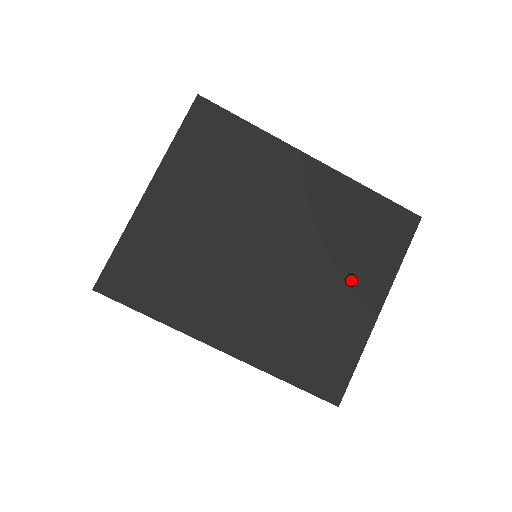
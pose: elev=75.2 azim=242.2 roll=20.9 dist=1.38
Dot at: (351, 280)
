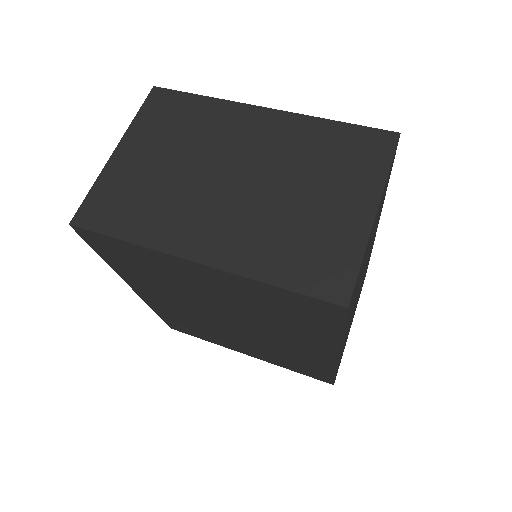
Dot at: (253, 350)
